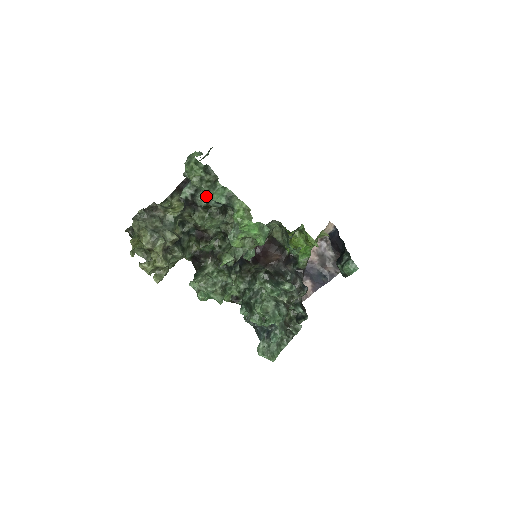
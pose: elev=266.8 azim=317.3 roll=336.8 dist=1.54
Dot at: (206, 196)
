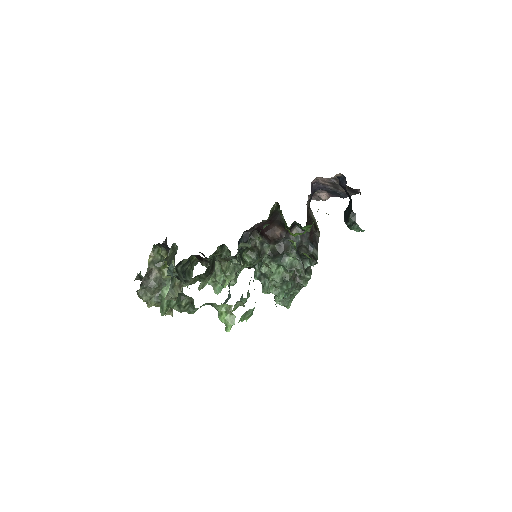
Dot at: occluded
